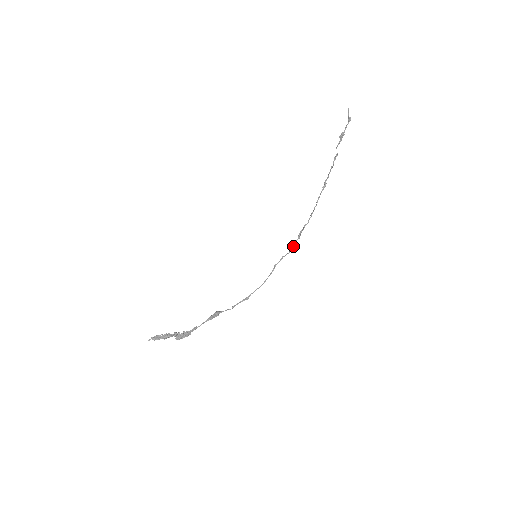
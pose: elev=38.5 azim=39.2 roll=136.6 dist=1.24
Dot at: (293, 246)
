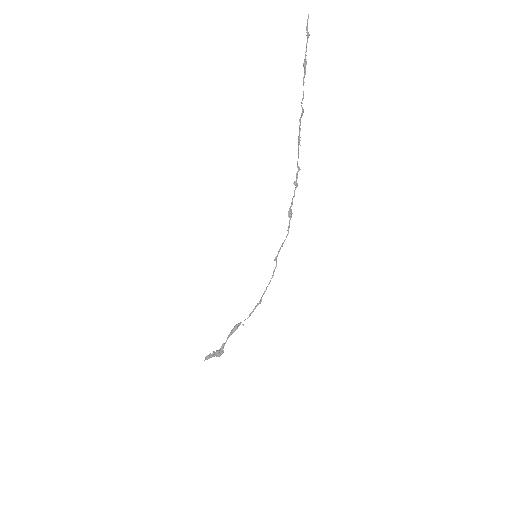
Dot at: occluded
